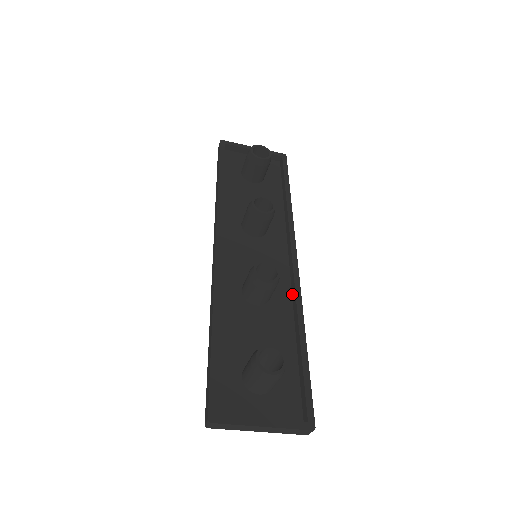
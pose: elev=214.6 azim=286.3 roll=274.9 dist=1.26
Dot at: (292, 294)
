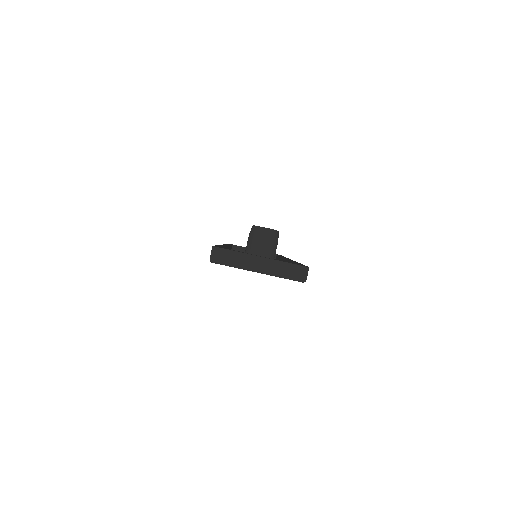
Dot at: occluded
